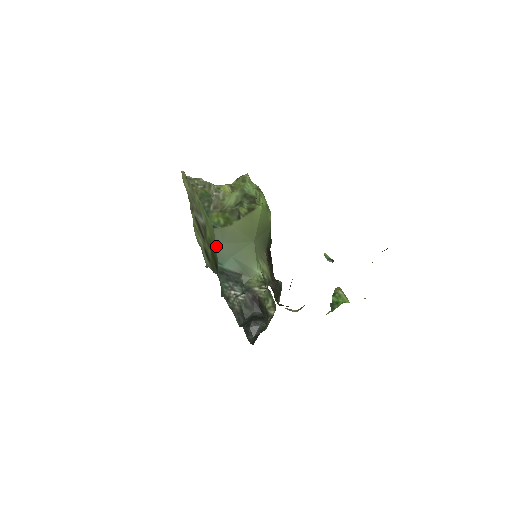
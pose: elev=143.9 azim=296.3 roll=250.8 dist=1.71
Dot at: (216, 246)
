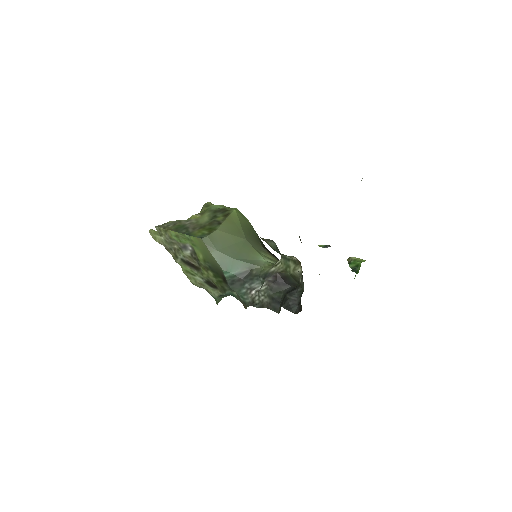
Dot at: (213, 256)
